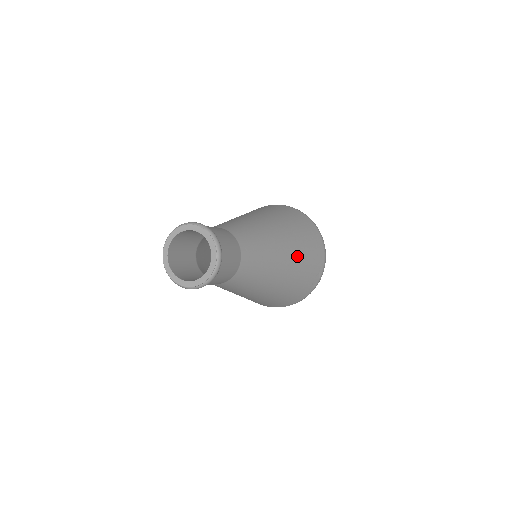
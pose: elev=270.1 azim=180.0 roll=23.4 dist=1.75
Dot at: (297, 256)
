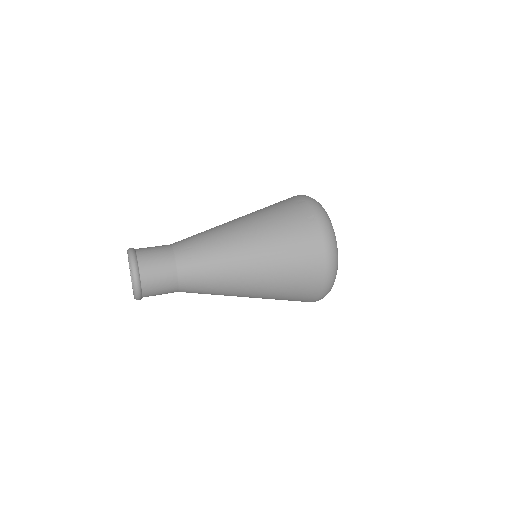
Dot at: (267, 292)
